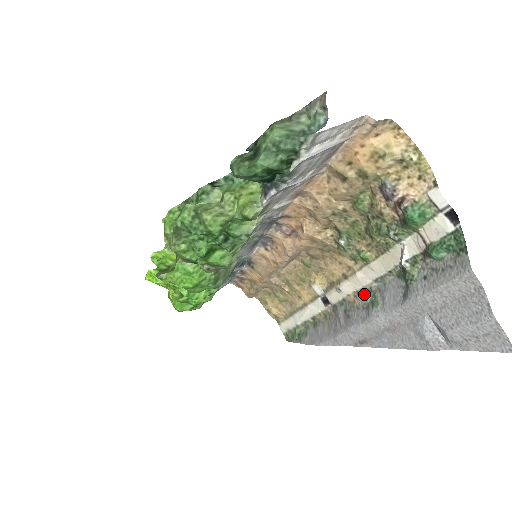
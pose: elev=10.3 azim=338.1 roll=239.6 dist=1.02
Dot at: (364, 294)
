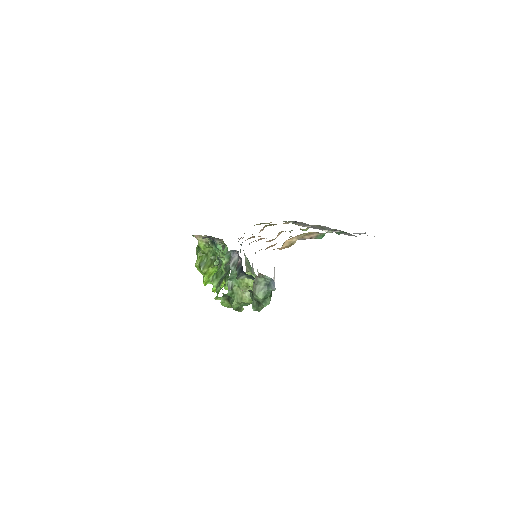
Dot at: (316, 226)
